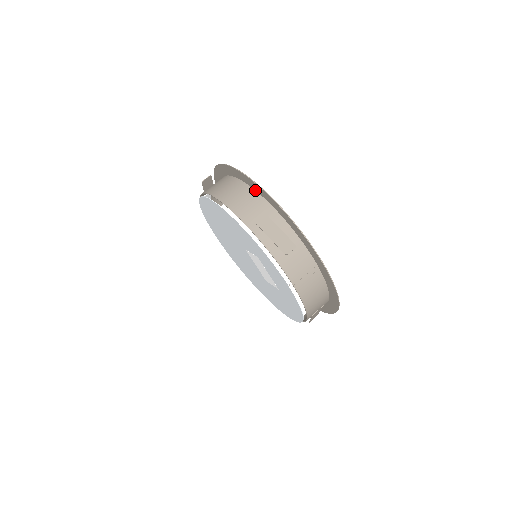
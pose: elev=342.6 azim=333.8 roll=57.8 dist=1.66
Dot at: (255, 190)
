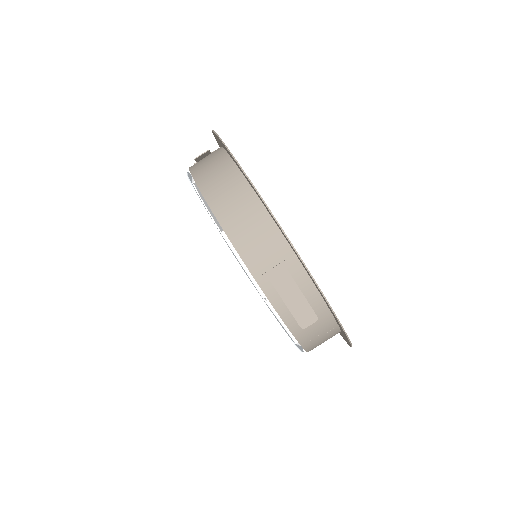
Dot at: (275, 222)
